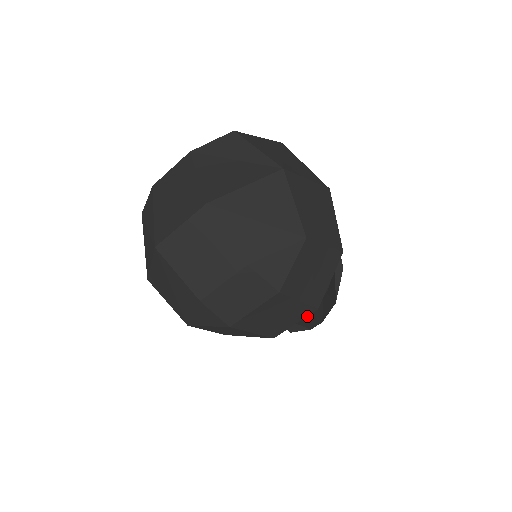
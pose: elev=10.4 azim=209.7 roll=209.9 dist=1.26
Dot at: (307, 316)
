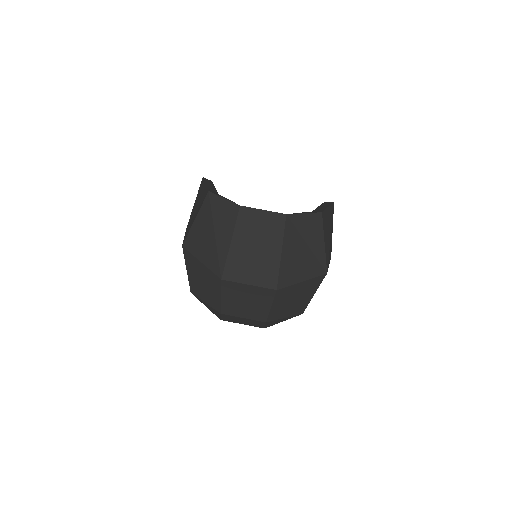
Dot at: occluded
